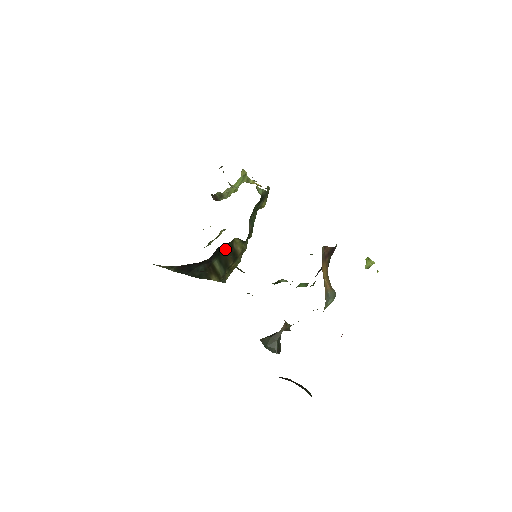
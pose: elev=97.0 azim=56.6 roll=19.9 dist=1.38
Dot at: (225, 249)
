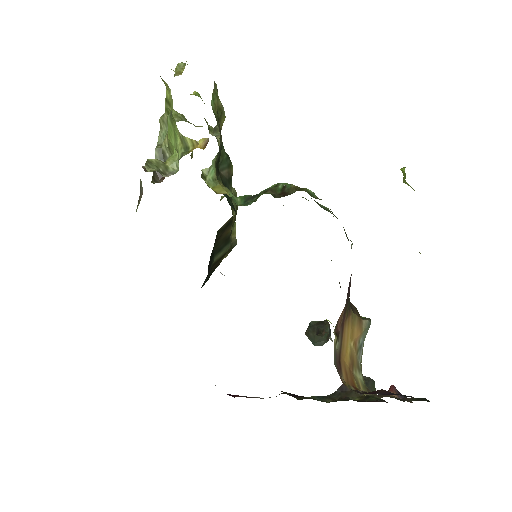
Dot at: (215, 241)
